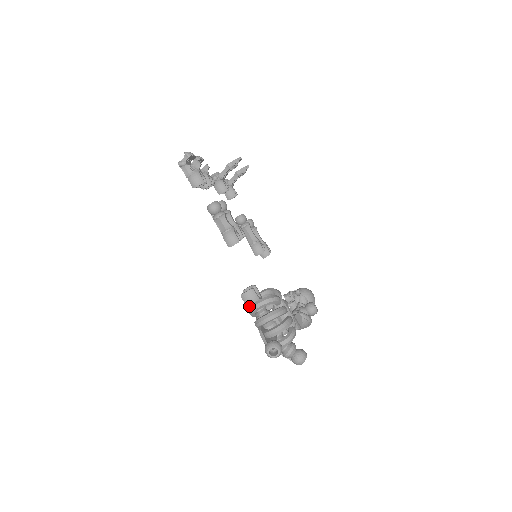
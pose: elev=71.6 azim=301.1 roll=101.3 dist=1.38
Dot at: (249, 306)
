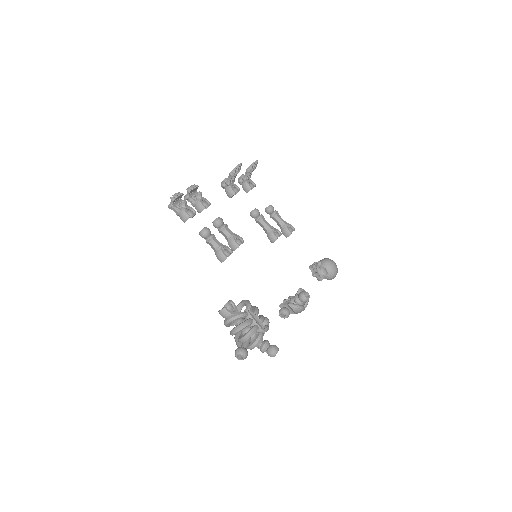
Dot at: occluded
